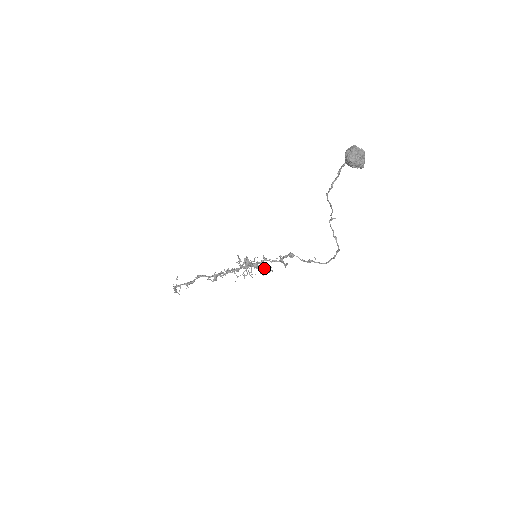
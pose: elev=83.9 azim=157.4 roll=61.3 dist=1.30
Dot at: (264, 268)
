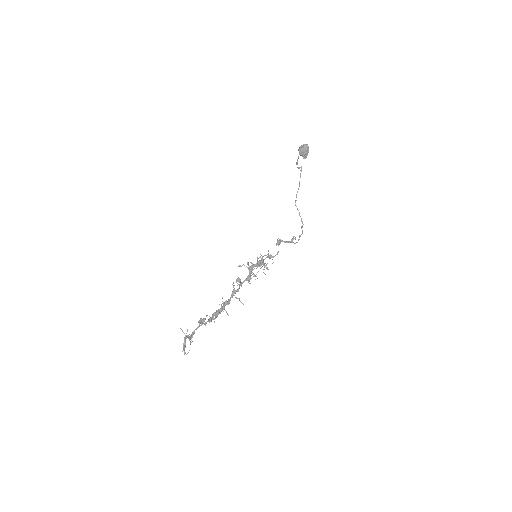
Dot at: (264, 265)
